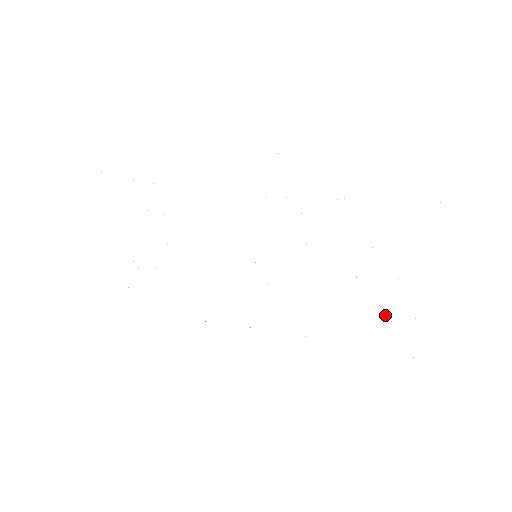
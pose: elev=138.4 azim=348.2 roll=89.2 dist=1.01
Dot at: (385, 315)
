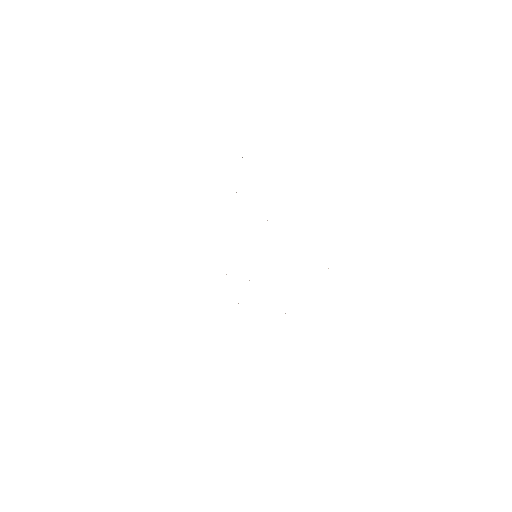
Dot at: occluded
